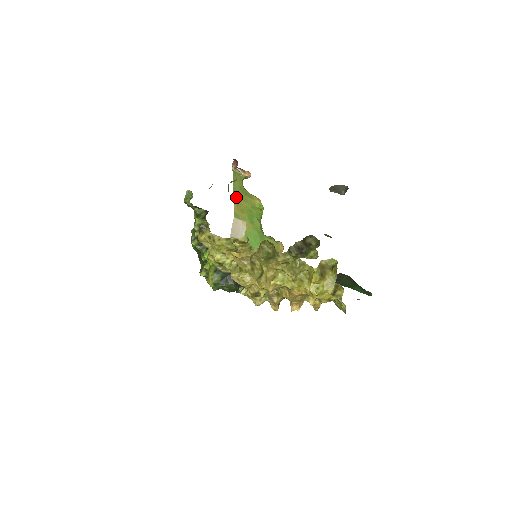
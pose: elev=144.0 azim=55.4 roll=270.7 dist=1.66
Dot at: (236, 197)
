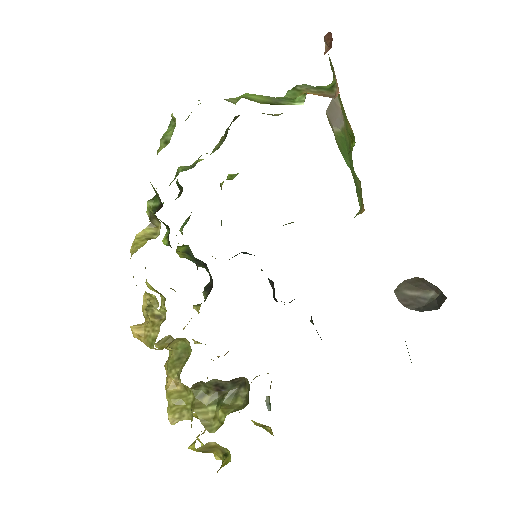
Dot at: occluded
